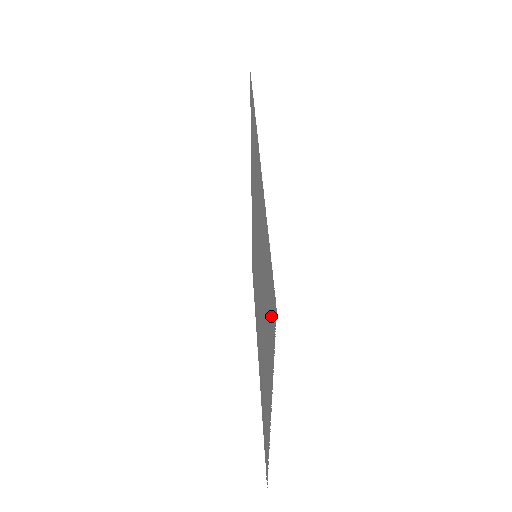
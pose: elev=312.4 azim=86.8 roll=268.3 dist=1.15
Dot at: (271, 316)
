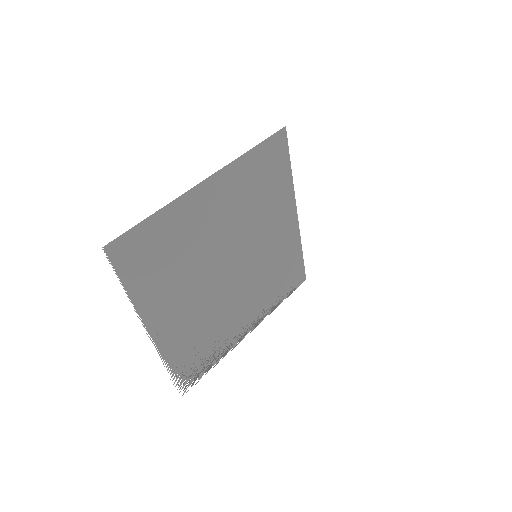
Dot at: (131, 260)
